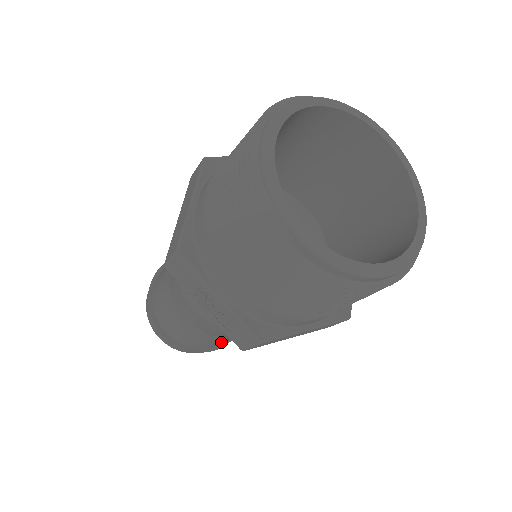
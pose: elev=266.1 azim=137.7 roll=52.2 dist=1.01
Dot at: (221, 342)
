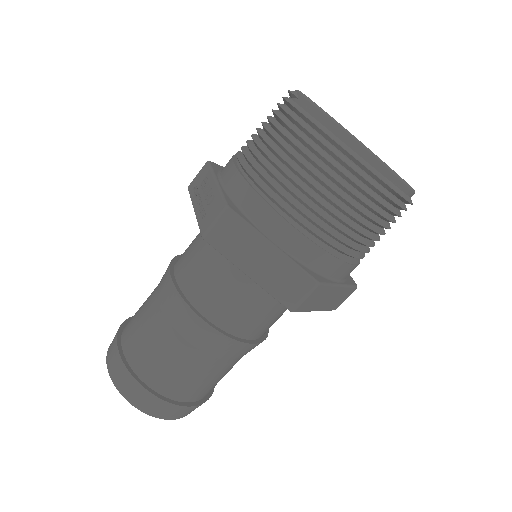
Dot at: (164, 370)
